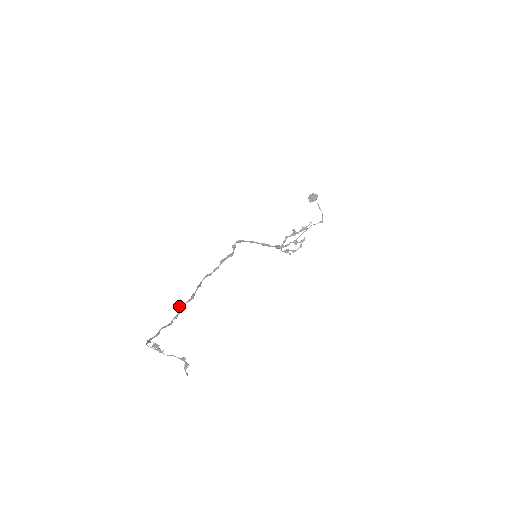
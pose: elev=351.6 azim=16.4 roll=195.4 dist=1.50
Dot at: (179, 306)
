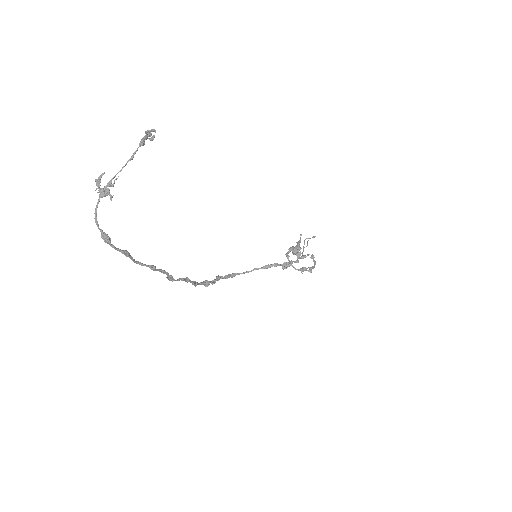
Dot at: (166, 277)
